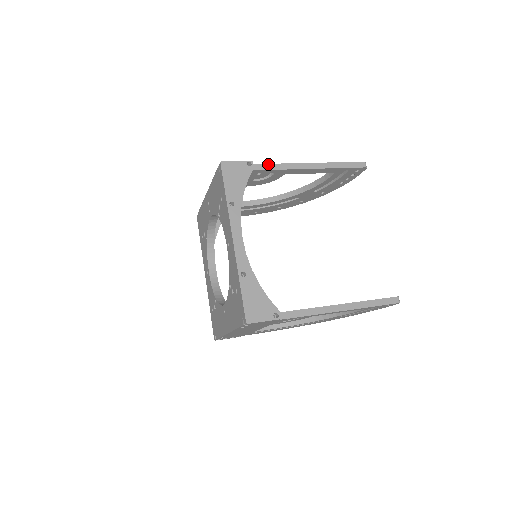
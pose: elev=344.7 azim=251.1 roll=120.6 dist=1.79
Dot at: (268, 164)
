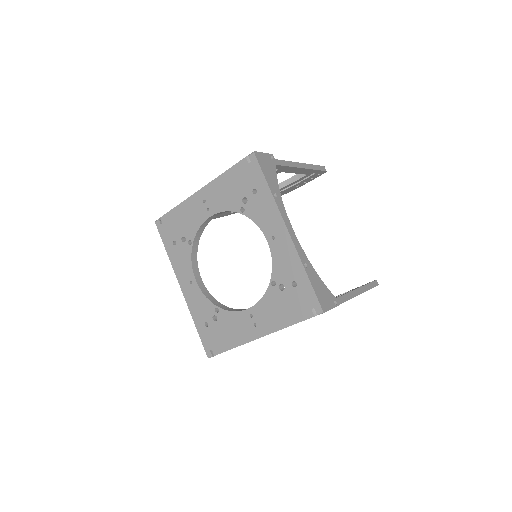
Dot at: (277, 160)
